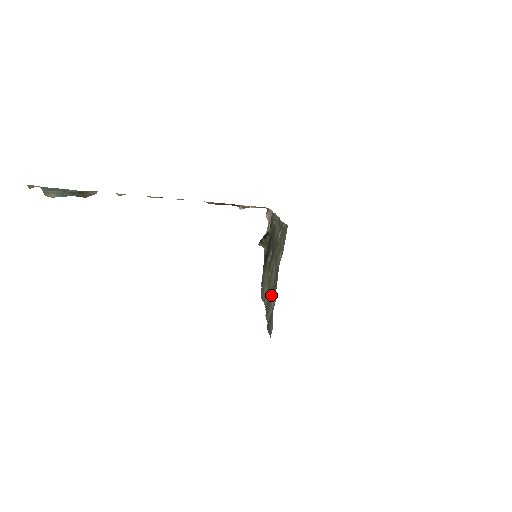
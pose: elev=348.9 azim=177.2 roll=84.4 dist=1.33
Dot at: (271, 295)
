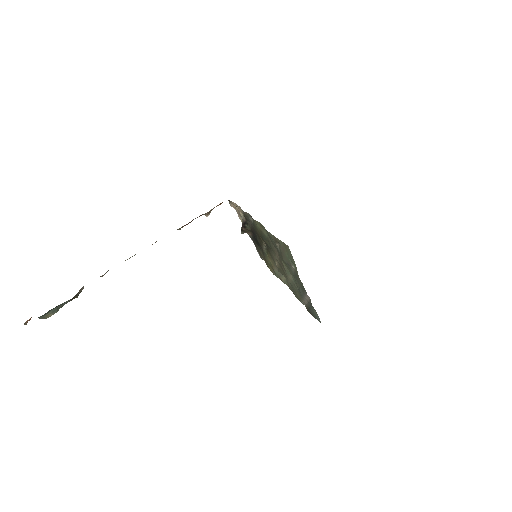
Dot at: (300, 292)
